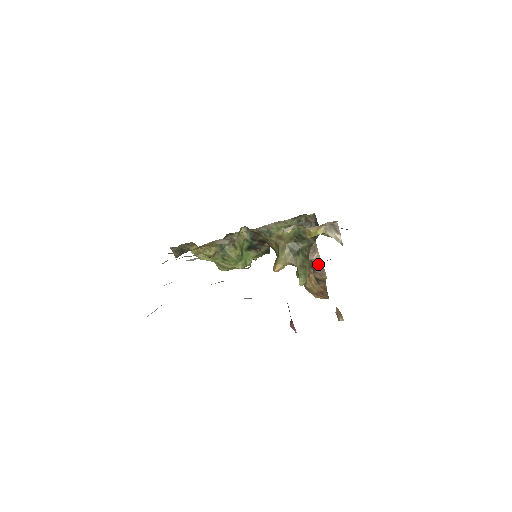
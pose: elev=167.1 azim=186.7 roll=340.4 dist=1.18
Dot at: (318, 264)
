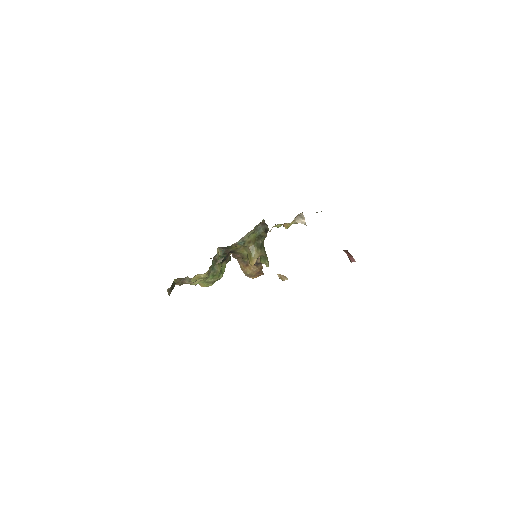
Dot at: occluded
